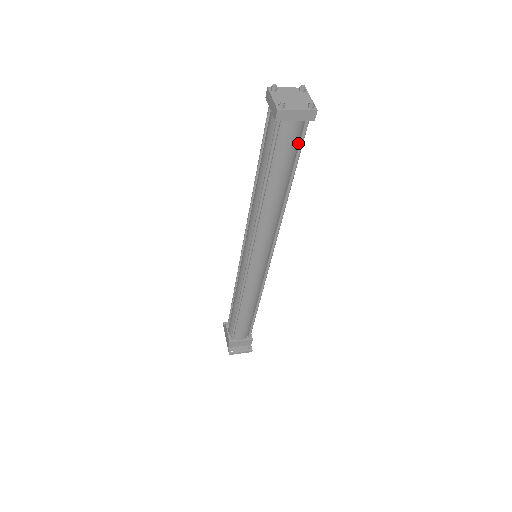
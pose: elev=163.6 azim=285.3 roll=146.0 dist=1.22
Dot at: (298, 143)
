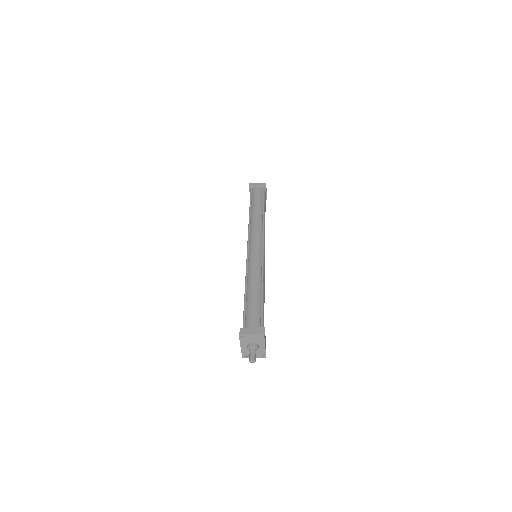
Dot at: occluded
